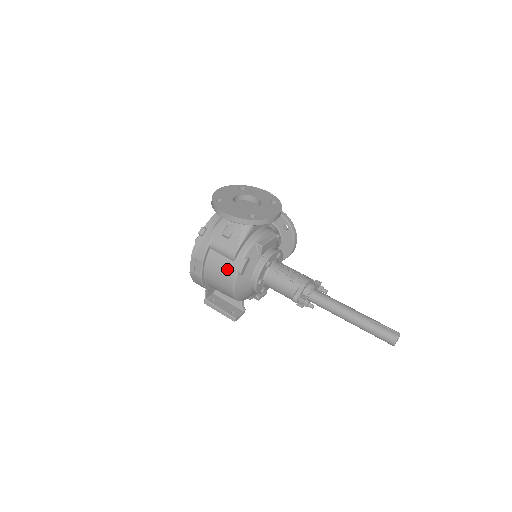
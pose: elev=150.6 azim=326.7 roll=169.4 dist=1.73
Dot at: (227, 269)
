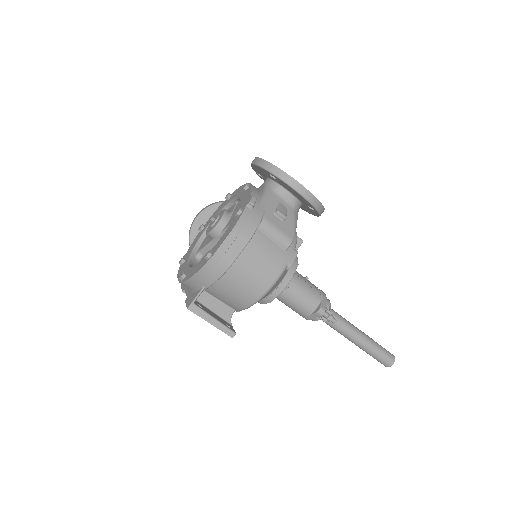
Dot at: (275, 259)
